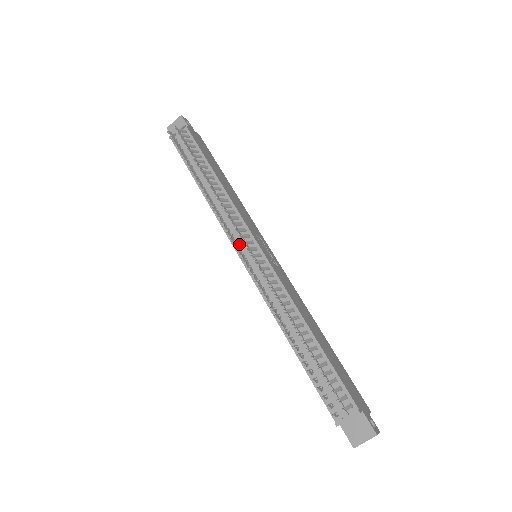
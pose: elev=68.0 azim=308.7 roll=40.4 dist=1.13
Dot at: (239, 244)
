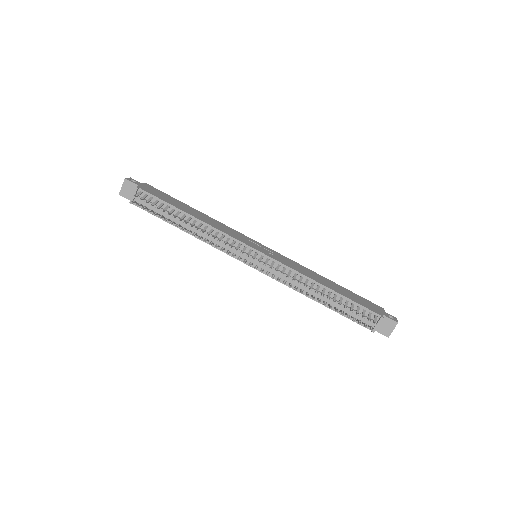
Dot at: (241, 256)
